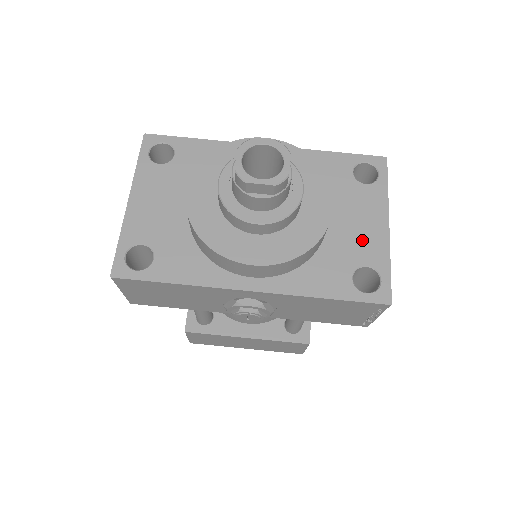
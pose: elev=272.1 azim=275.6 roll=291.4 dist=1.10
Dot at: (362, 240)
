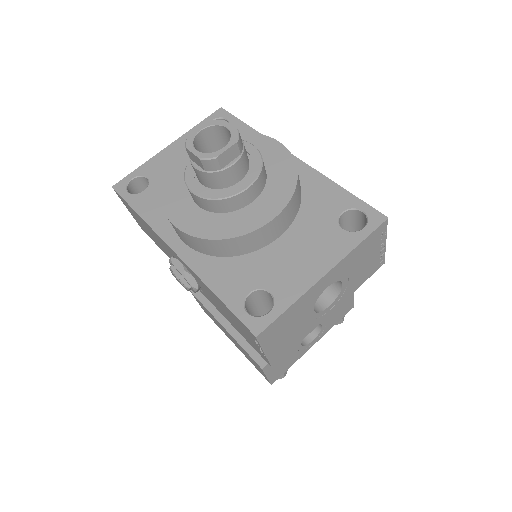
Dot at: (289, 270)
